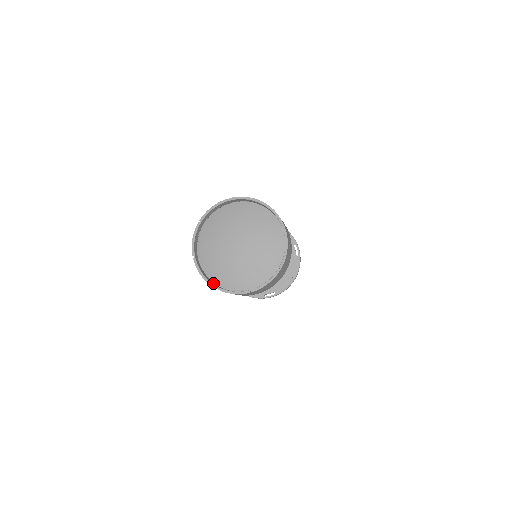
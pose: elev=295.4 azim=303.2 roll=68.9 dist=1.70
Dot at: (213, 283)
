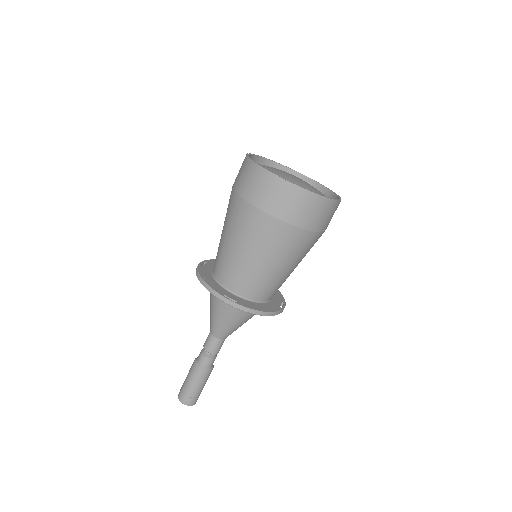
Dot at: (252, 165)
